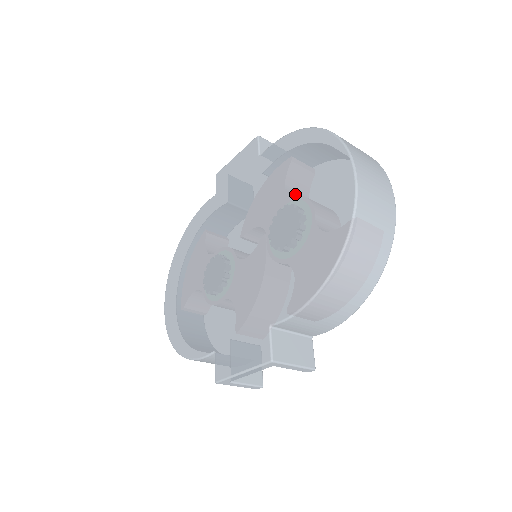
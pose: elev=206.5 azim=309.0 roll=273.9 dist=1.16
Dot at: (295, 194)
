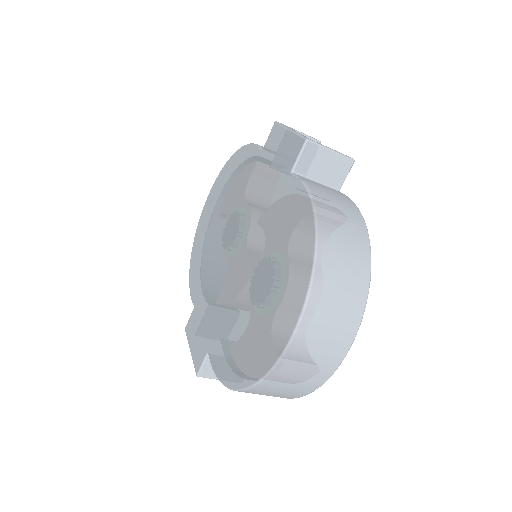
Dot at: (268, 279)
